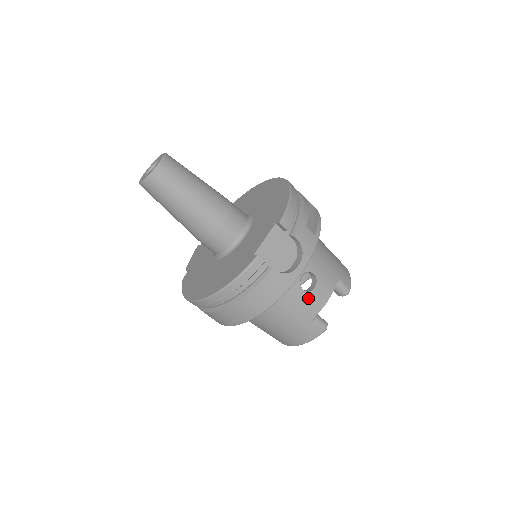
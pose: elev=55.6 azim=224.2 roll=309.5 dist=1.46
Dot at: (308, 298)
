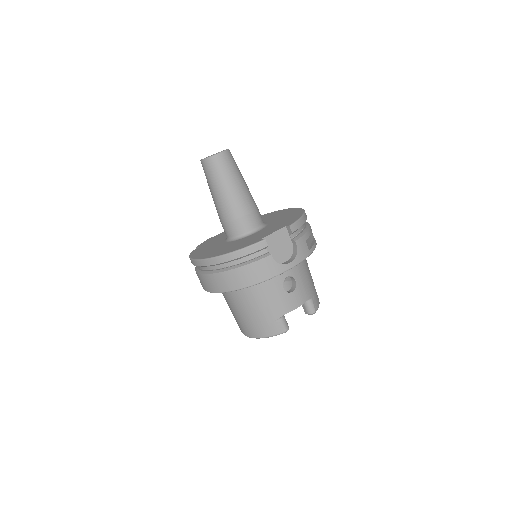
Dot at: (284, 297)
